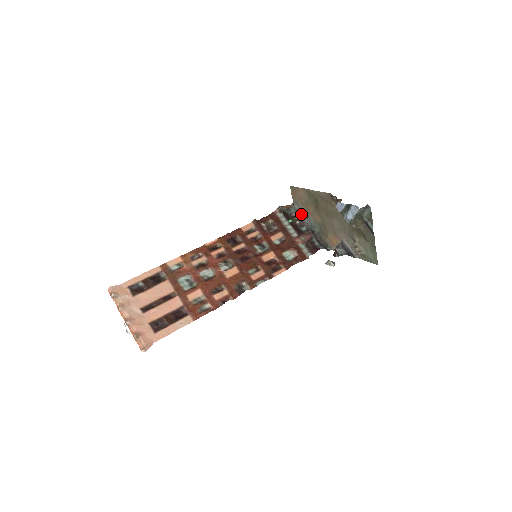
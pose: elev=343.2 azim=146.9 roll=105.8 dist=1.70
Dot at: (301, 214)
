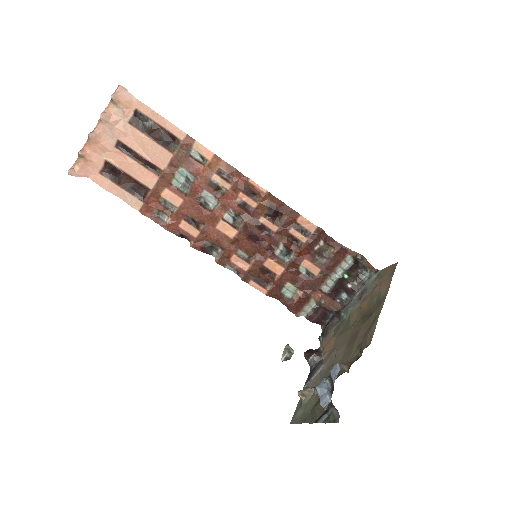
Dot at: (364, 287)
